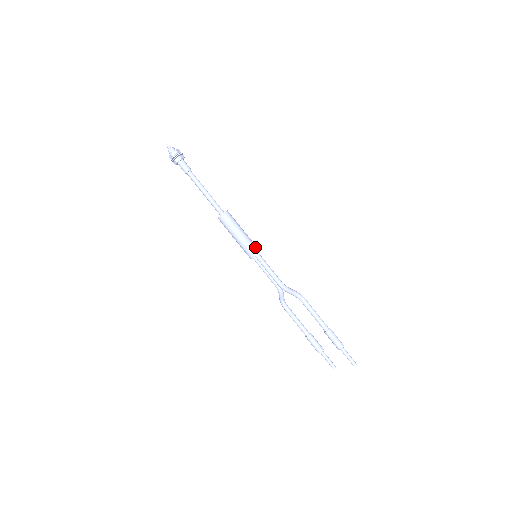
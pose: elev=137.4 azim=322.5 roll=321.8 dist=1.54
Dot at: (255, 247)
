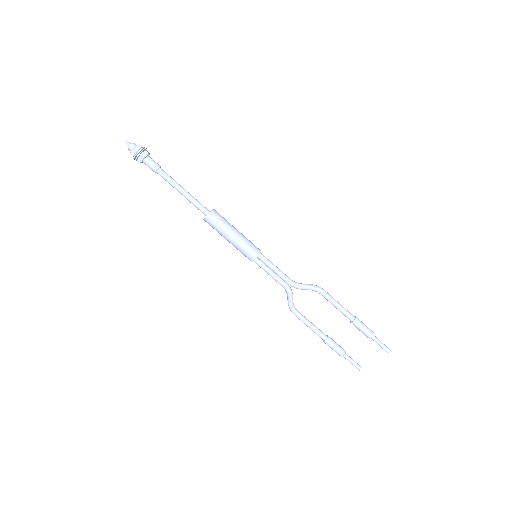
Dot at: (254, 245)
